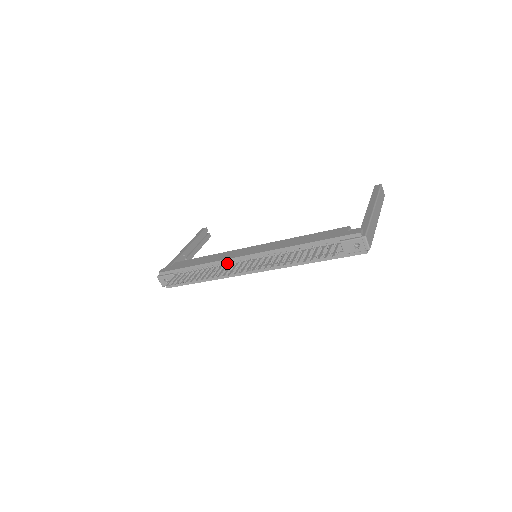
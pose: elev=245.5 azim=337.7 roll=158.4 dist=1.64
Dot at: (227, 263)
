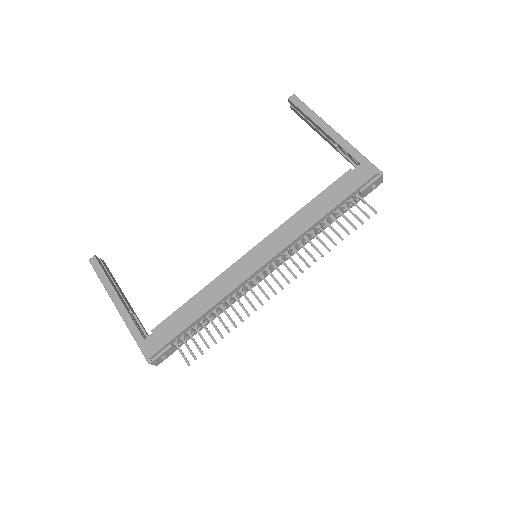
Dot at: (240, 287)
